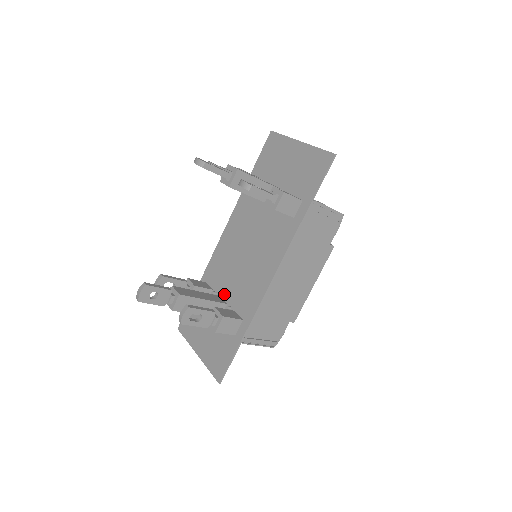
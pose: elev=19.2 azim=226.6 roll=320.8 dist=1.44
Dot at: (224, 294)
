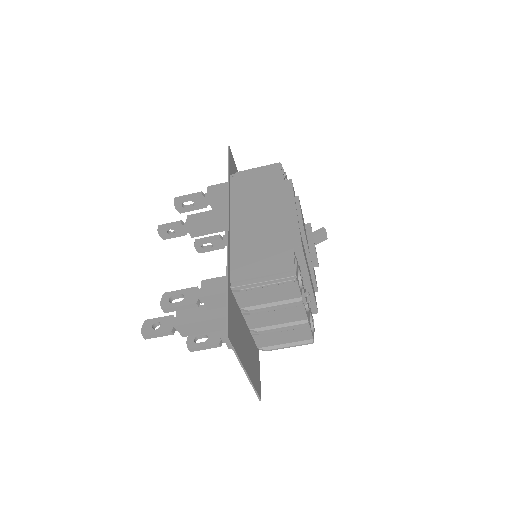
Dot at: occluded
